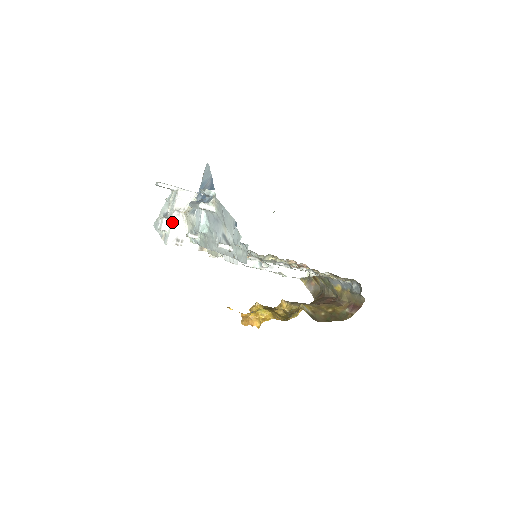
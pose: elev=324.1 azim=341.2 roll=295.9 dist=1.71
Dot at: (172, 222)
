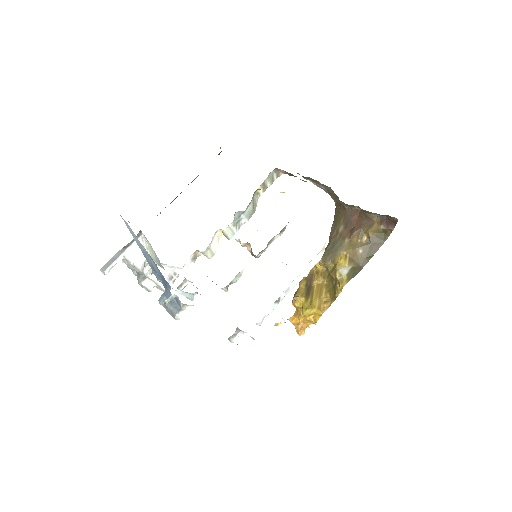
Dot at: (152, 279)
